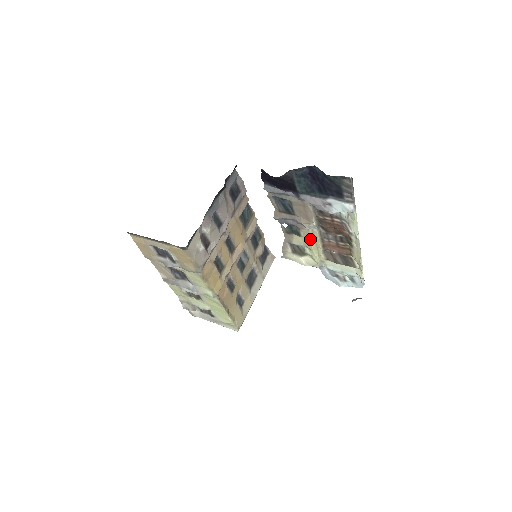
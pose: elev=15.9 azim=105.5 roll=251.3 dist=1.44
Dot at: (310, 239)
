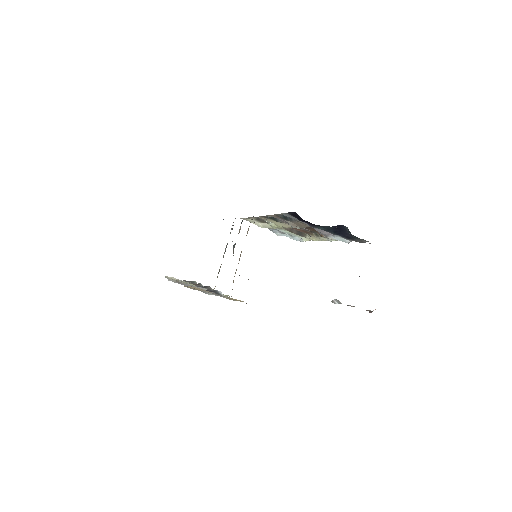
Dot at: occluded
